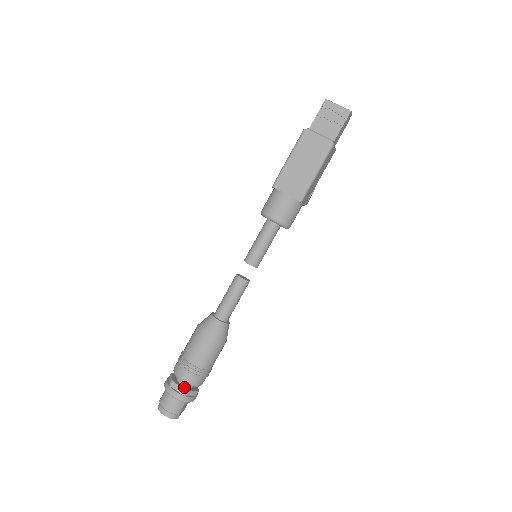
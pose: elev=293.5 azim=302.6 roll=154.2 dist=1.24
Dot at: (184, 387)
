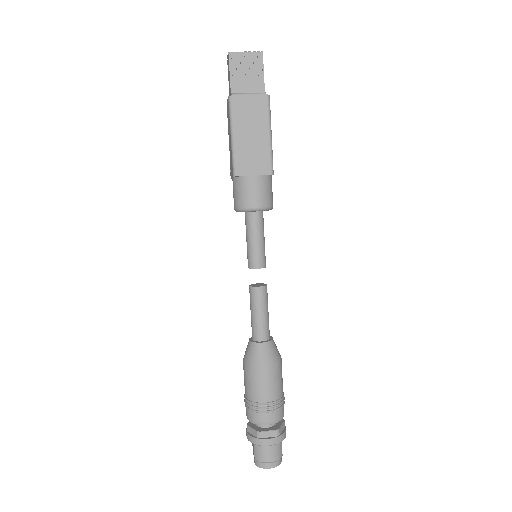
Dot at: (273, 428)
